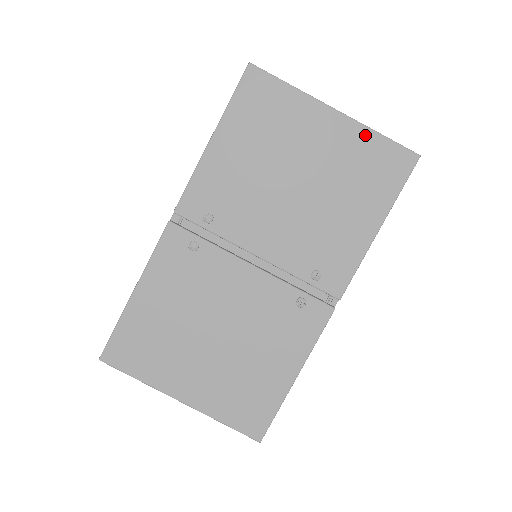
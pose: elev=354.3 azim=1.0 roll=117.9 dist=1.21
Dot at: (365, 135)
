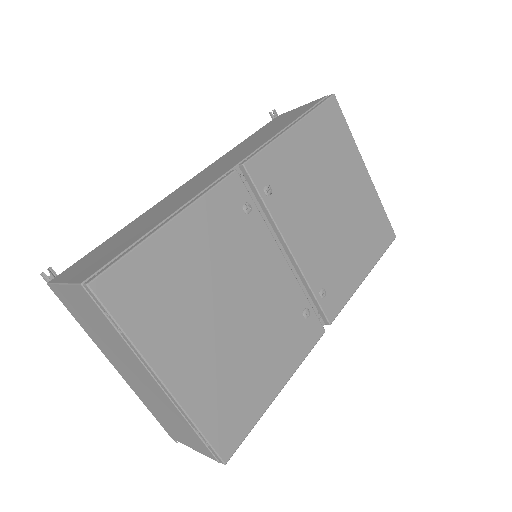
Dot at: (376, 201)
